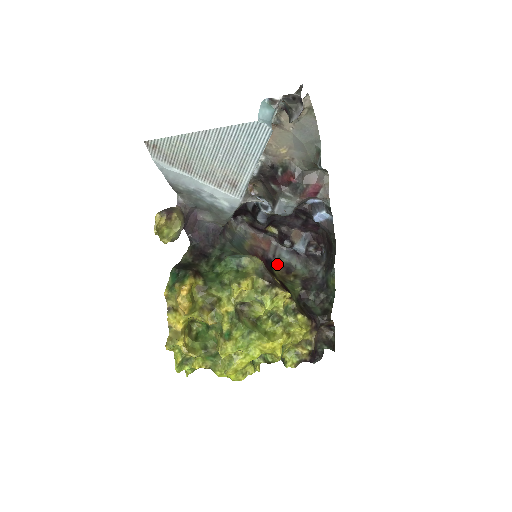
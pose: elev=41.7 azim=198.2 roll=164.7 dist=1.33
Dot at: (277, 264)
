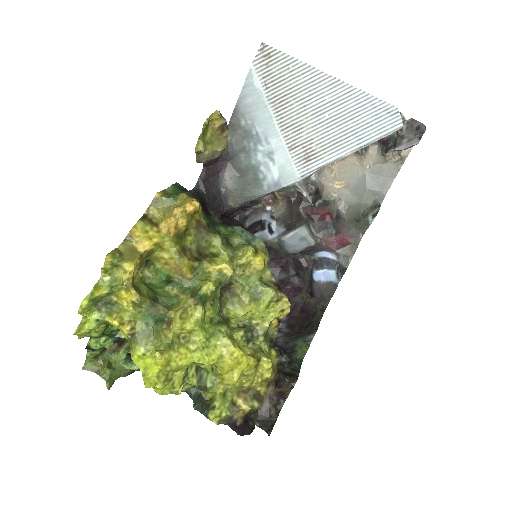
Dot at: occluded
